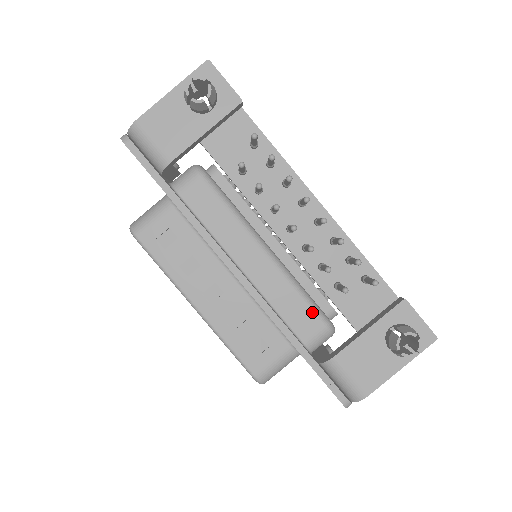
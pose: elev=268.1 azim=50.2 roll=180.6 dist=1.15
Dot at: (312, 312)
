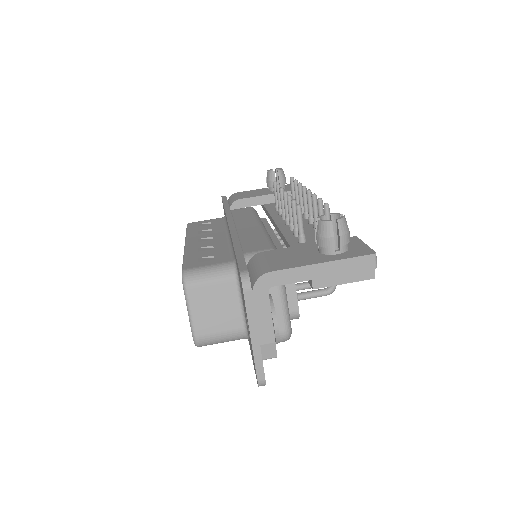
Dot at: (267, 243)
